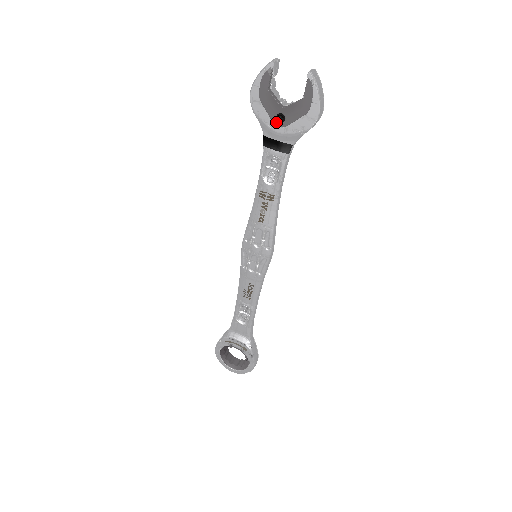
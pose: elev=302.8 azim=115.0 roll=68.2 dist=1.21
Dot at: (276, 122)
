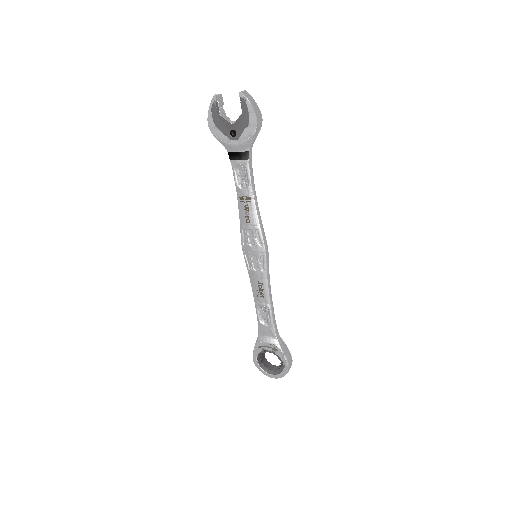
Dot at: (231, 138)
